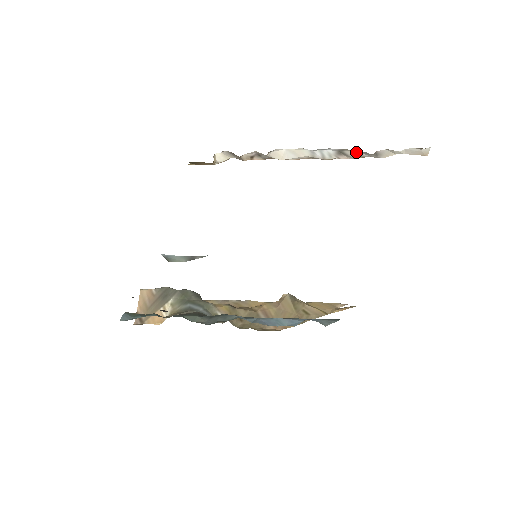
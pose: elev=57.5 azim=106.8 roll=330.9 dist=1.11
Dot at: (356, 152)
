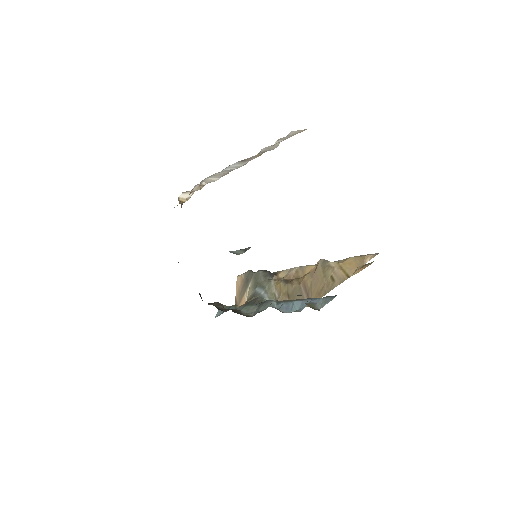
Dot at: (248, 158)
